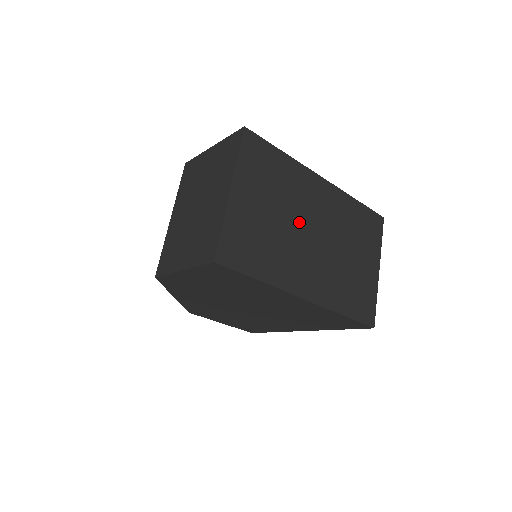
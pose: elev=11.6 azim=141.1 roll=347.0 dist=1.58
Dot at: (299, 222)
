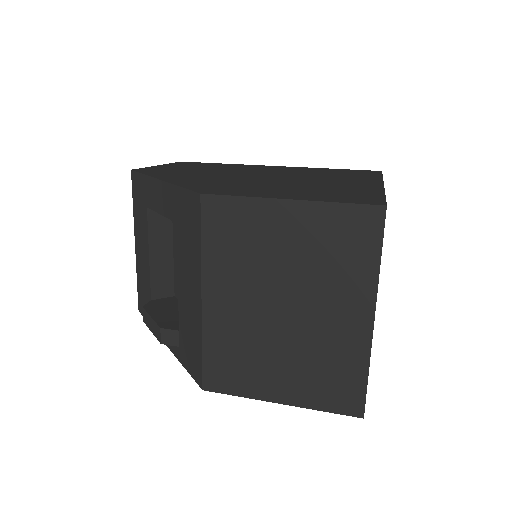
Dot at: occluded
